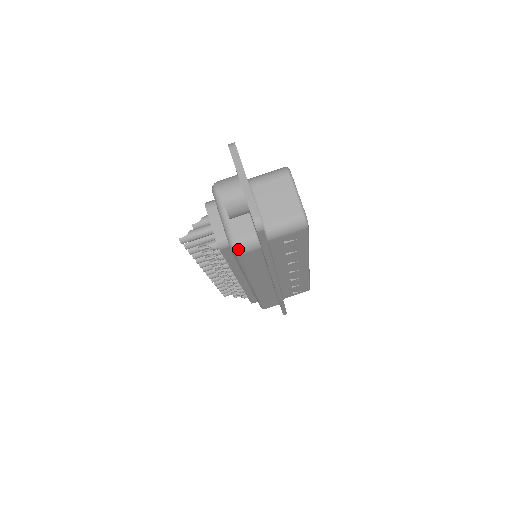
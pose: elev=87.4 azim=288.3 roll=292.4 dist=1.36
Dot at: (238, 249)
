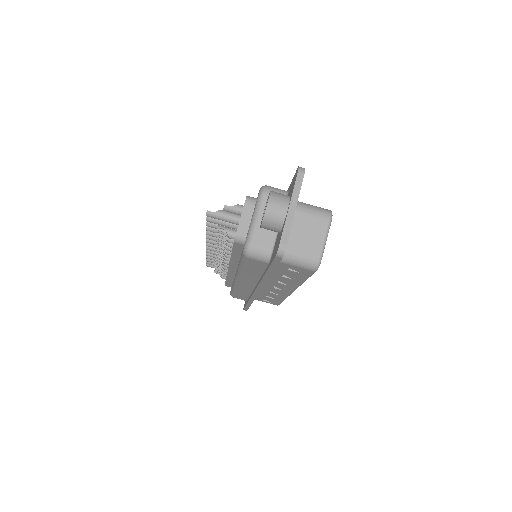
Dot at: (250, 253)
